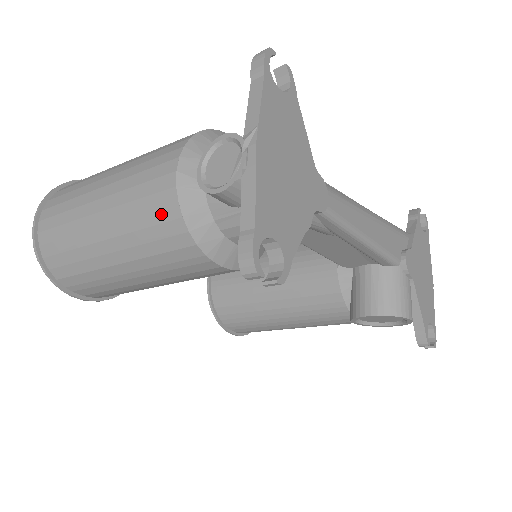
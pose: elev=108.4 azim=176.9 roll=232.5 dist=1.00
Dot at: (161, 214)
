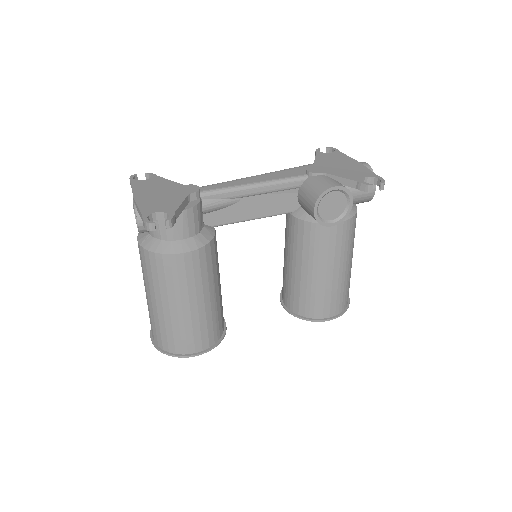
Dot at: (147, 261)
